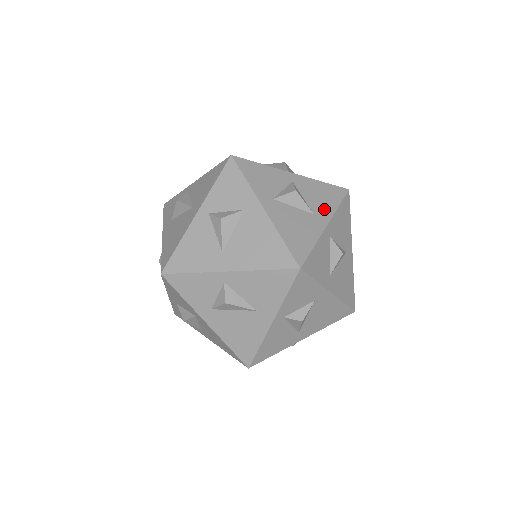
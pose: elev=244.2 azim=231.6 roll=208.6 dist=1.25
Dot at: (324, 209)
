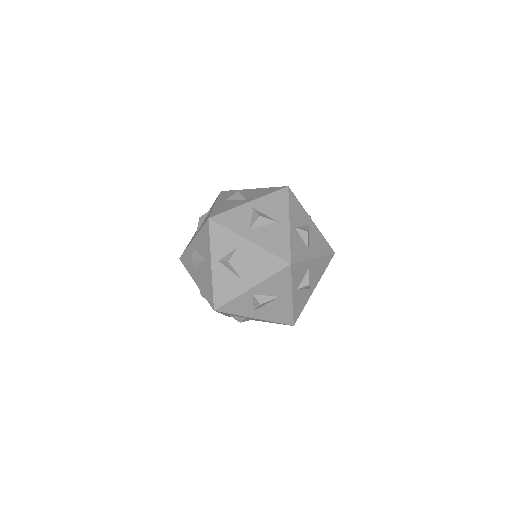
Dot at: (256, 197)
